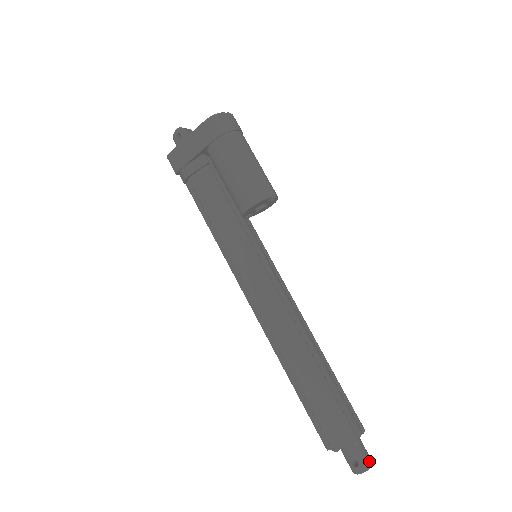
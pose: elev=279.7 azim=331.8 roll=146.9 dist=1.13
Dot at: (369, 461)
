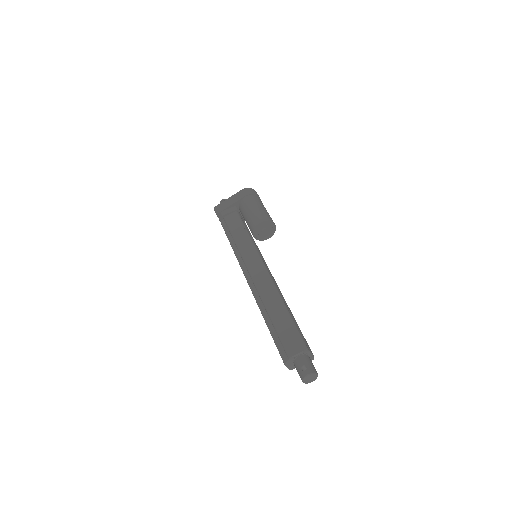
Dot at: (315, 370)
